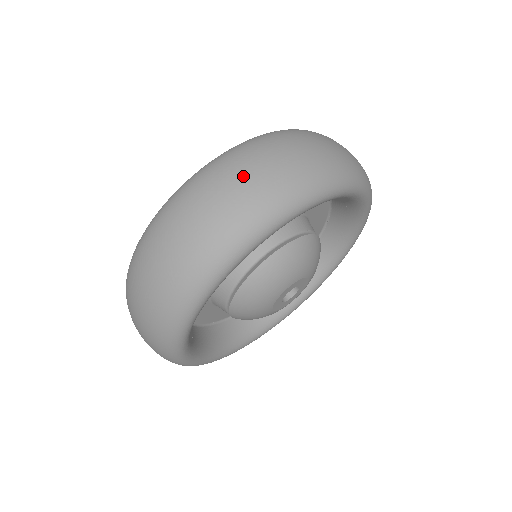
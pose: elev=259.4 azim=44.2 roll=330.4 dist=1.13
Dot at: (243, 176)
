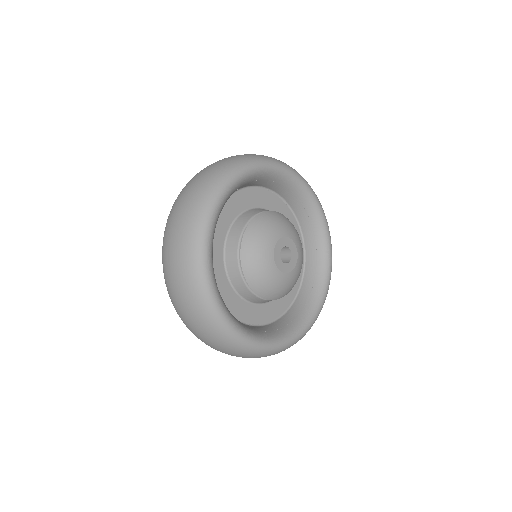
Dot at: (231, 156)
